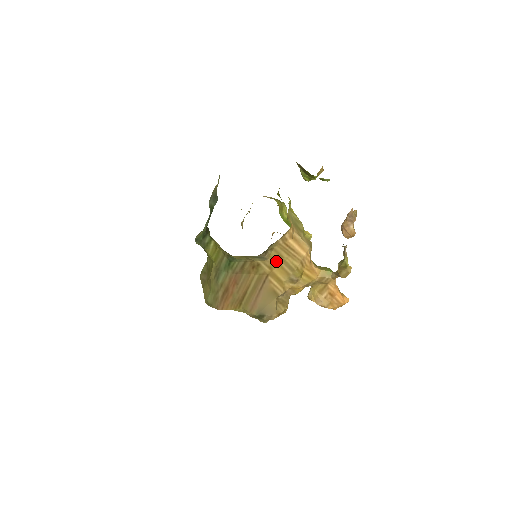
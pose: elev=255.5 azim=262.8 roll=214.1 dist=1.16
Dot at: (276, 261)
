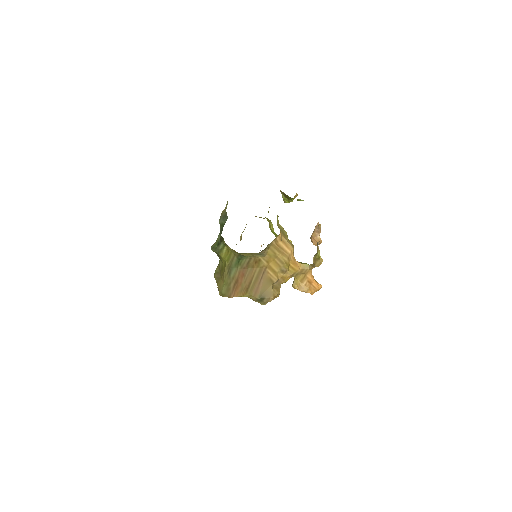
Dot at: (271, 257)
